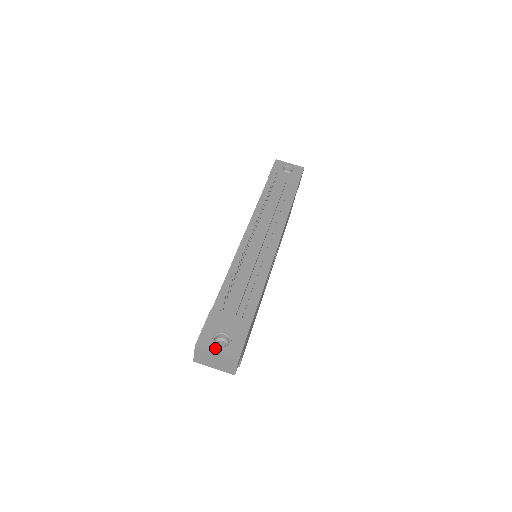
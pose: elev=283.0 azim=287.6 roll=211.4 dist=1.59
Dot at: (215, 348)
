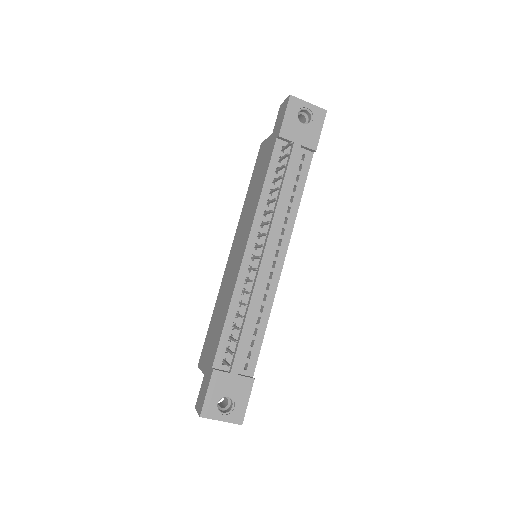
Dot at: (219, 416)
